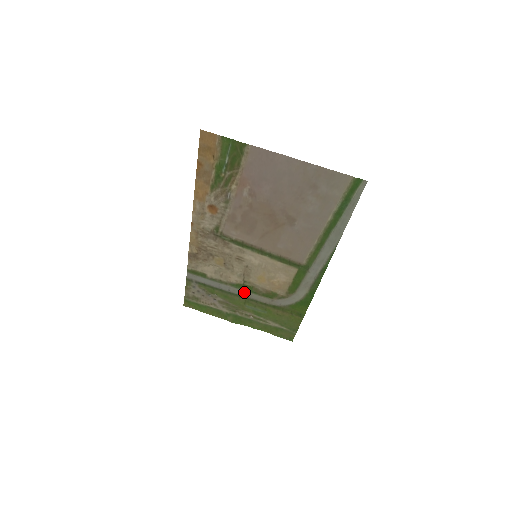
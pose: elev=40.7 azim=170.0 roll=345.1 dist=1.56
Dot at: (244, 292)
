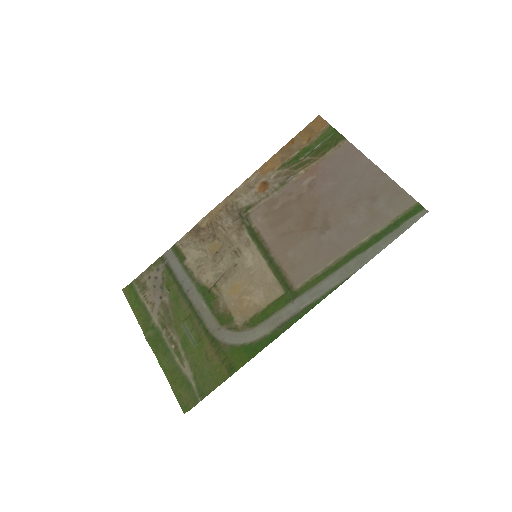
Dot at: (201, 301)
